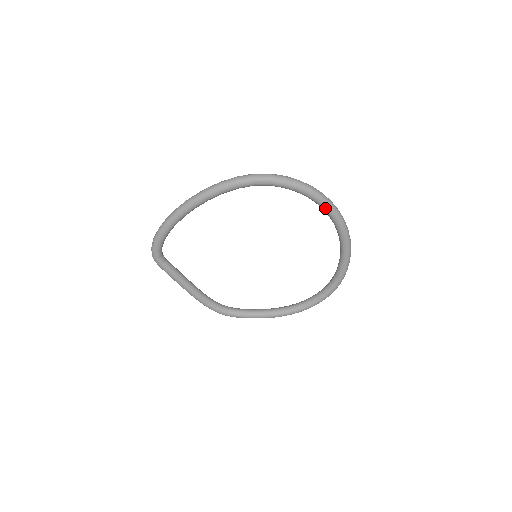
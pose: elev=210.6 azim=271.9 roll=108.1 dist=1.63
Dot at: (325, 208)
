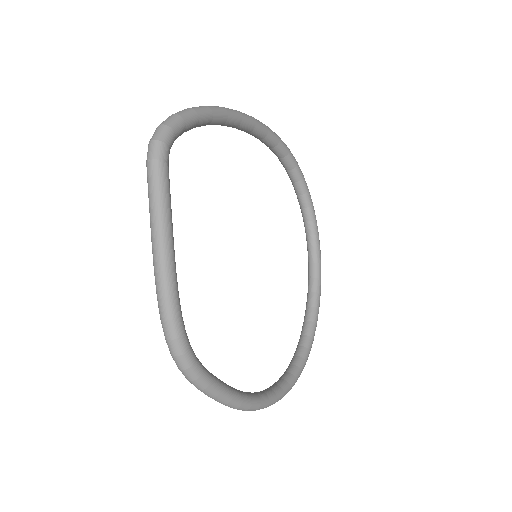
Dot at: (316, 232)
